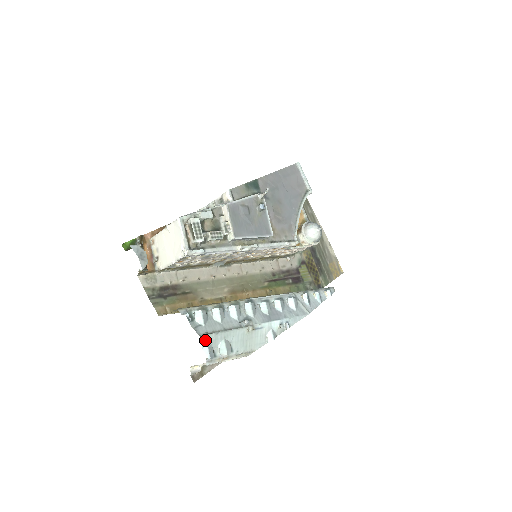
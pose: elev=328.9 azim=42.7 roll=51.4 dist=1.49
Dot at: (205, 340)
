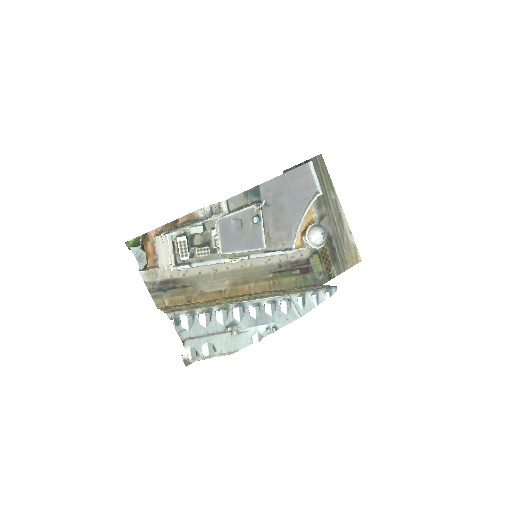
Dot at: (188, 343)
